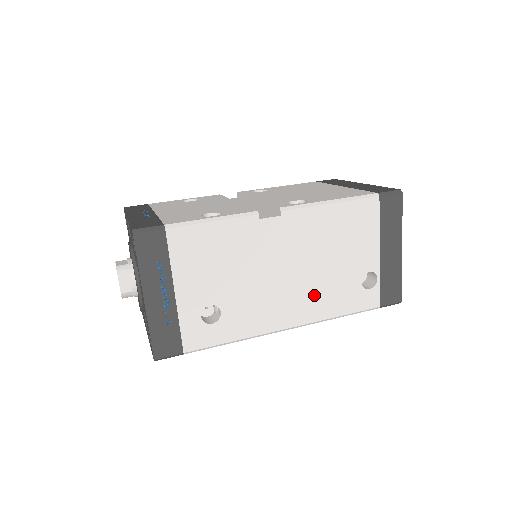
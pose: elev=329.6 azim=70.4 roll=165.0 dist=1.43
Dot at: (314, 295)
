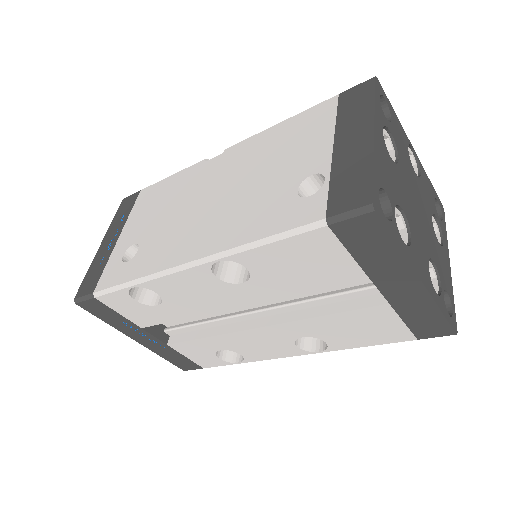
Dot at: (229, 219)
